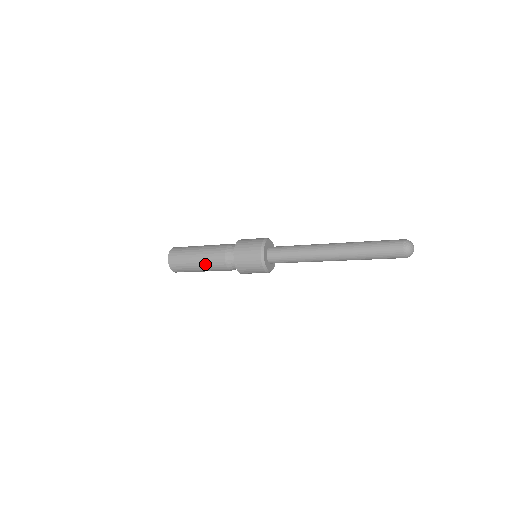
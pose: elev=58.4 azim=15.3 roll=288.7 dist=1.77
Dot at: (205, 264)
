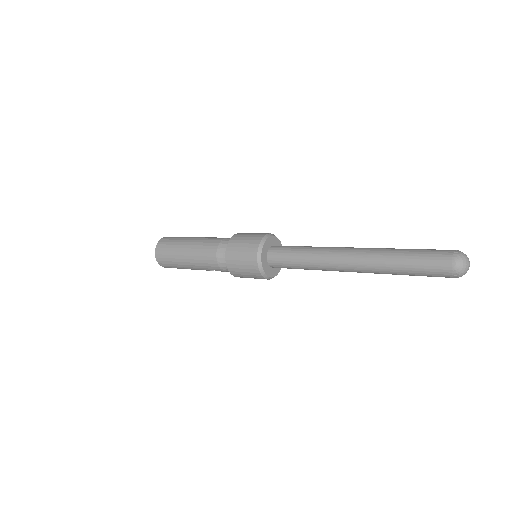
Dot at: (194, 250)
